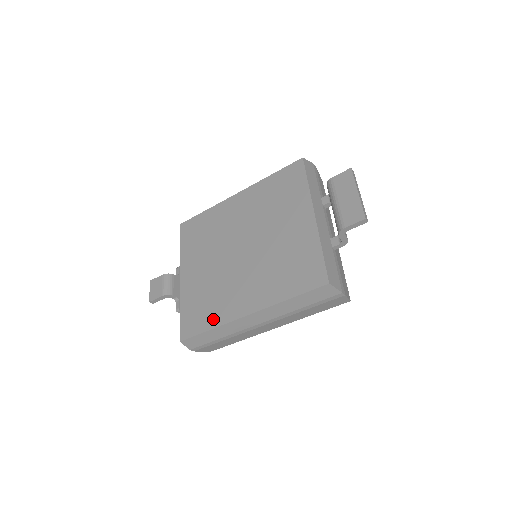
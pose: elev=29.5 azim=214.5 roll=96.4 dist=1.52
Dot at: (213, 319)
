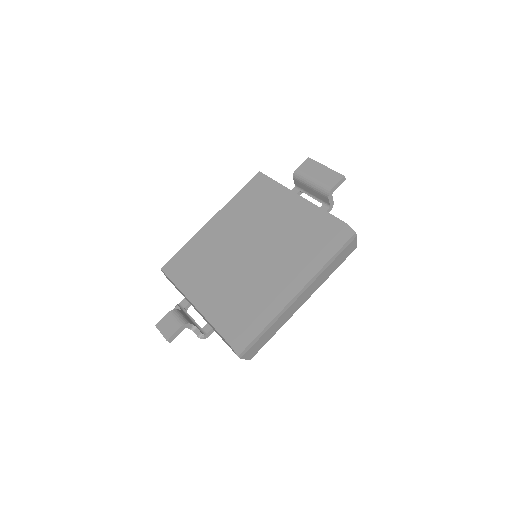
Dot at: (255, 307)
